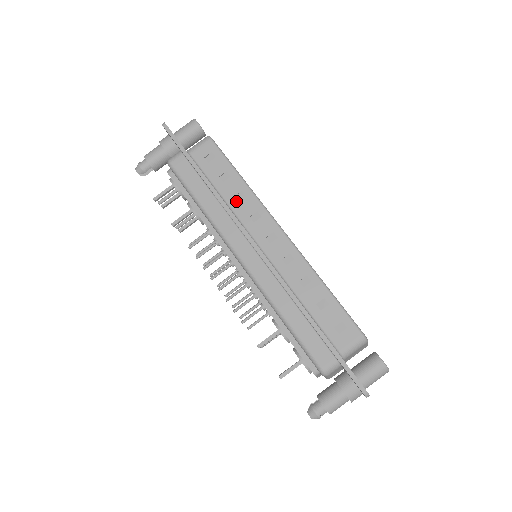
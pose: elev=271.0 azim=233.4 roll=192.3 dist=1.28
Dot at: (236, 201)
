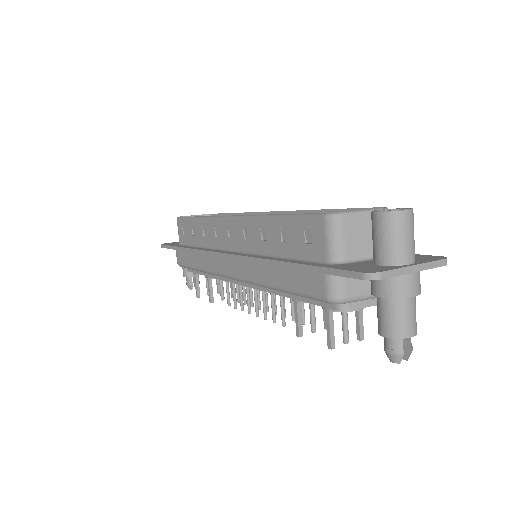
Dot at: (205, 238)
